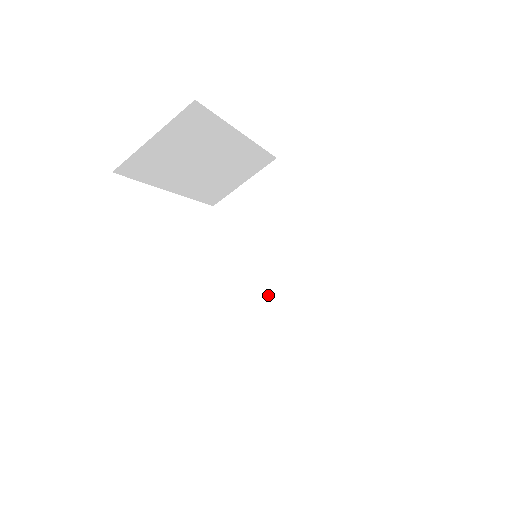
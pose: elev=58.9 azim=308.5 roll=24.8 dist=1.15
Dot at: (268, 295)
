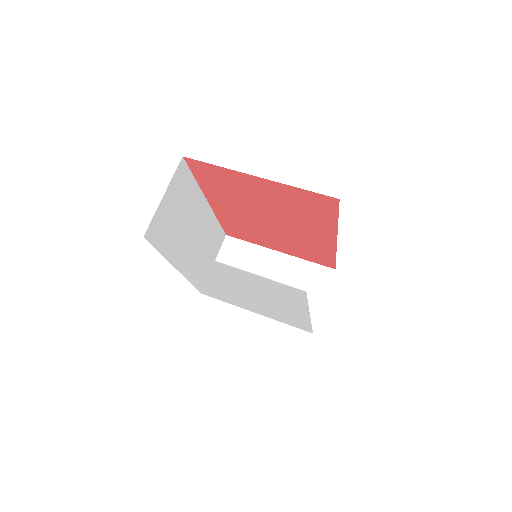
Dot at: occluded
